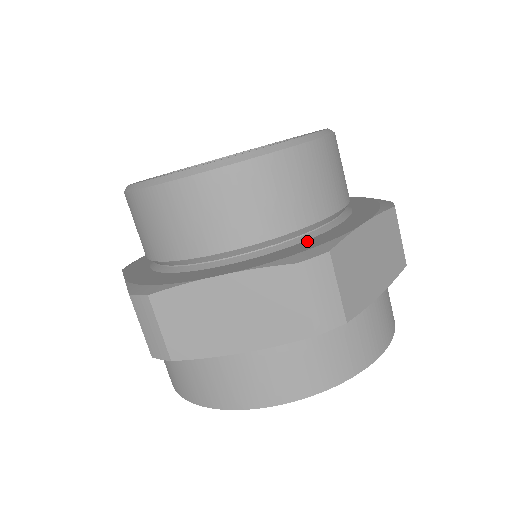
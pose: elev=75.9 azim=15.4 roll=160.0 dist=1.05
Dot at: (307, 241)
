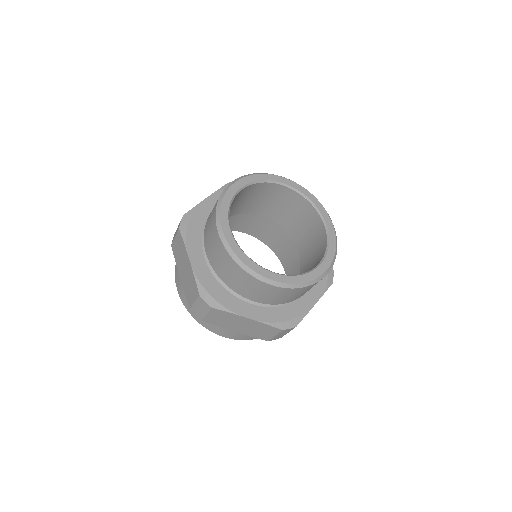
Dot at: (290, 306)
